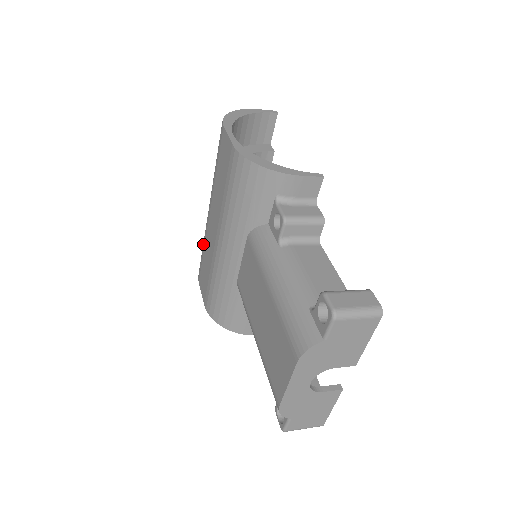
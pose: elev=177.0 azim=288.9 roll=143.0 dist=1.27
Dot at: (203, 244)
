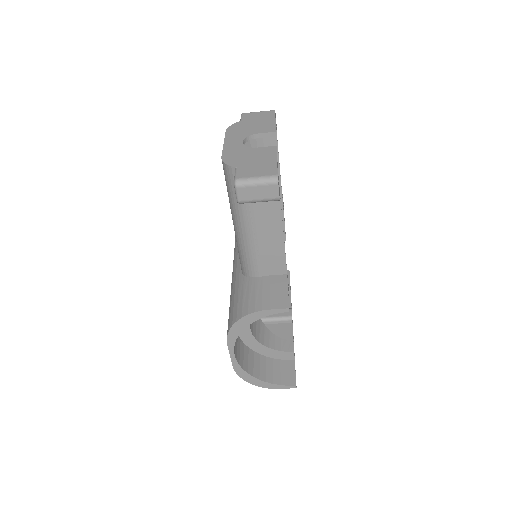
Dot at: occluded
